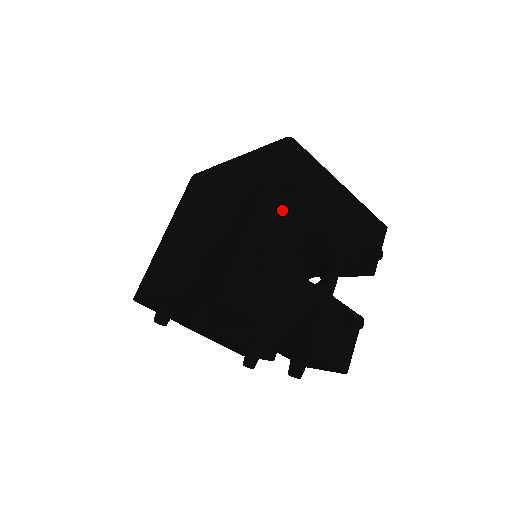
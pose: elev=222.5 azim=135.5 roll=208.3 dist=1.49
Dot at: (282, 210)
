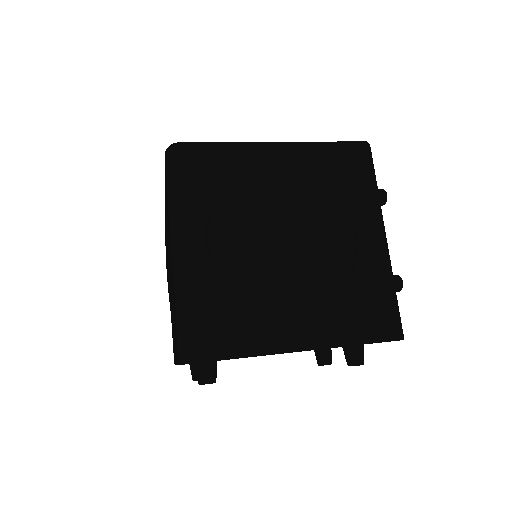
Dot at: occluded
